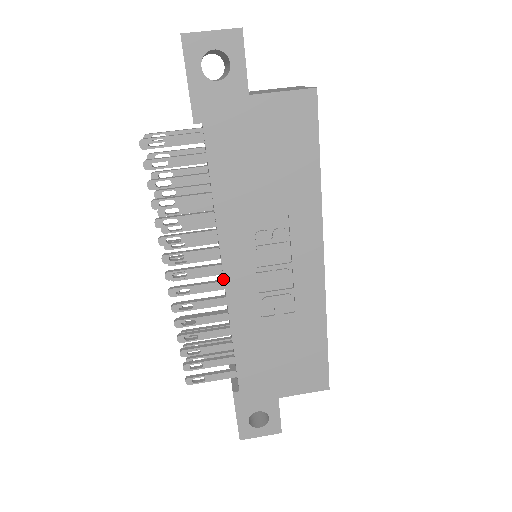
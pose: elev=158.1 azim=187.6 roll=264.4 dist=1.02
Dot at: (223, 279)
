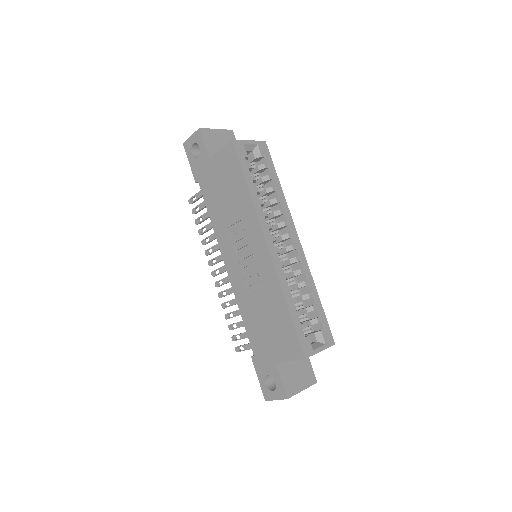
Dot at: occluded
